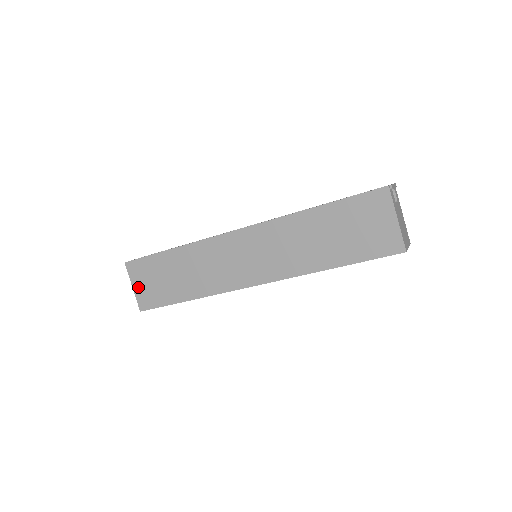
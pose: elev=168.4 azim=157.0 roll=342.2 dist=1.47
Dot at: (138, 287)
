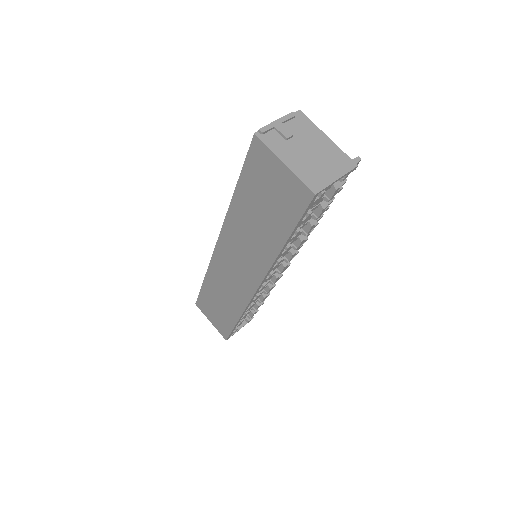
Dot at: (212, 321)
